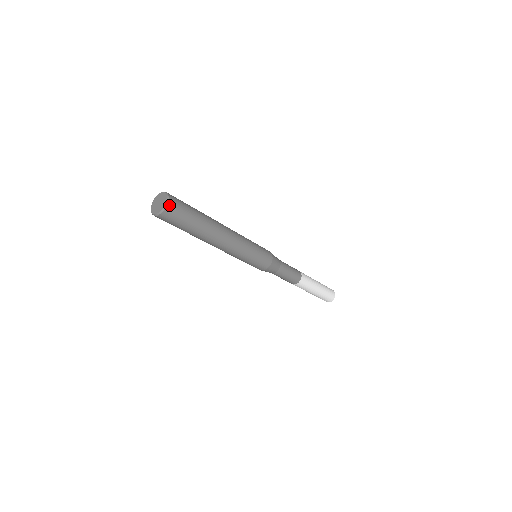
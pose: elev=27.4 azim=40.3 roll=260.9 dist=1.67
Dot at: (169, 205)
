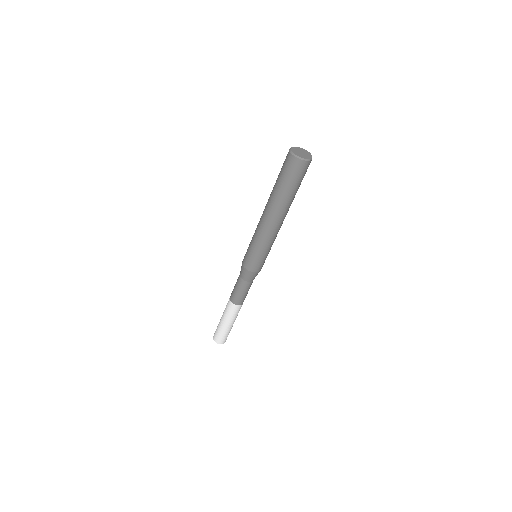
Dot at: (305, 163)
